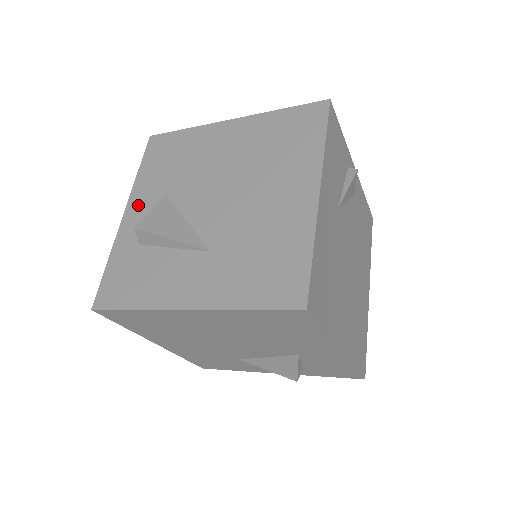
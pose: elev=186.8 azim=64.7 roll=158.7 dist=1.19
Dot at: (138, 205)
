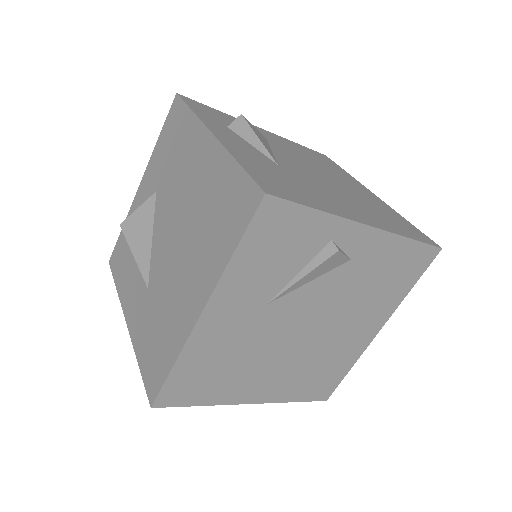
Dot at: (146, 184)
